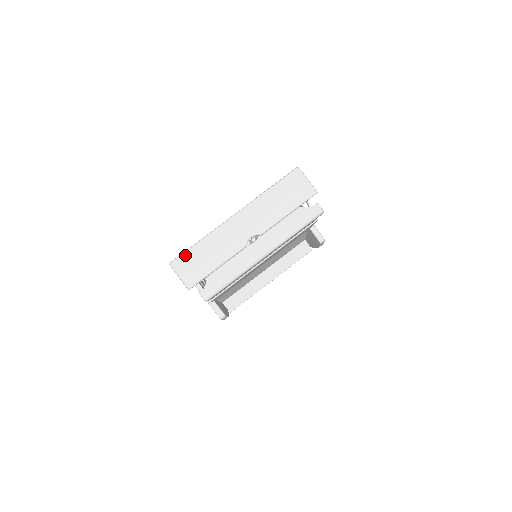
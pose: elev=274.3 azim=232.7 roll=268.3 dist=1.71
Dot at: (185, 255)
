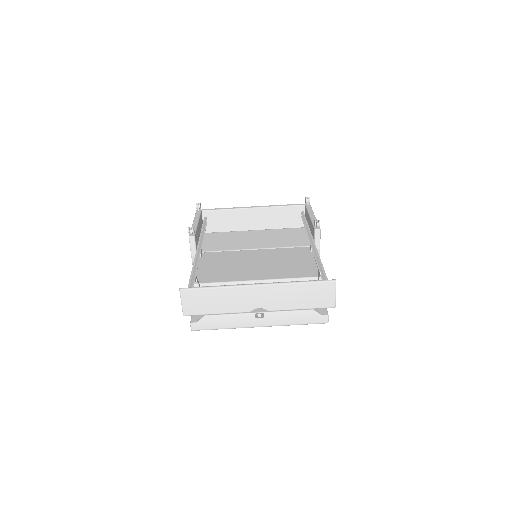
Dot at: (197, 291)
